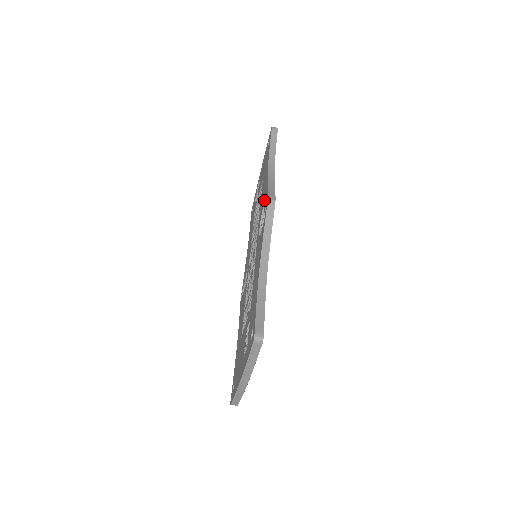
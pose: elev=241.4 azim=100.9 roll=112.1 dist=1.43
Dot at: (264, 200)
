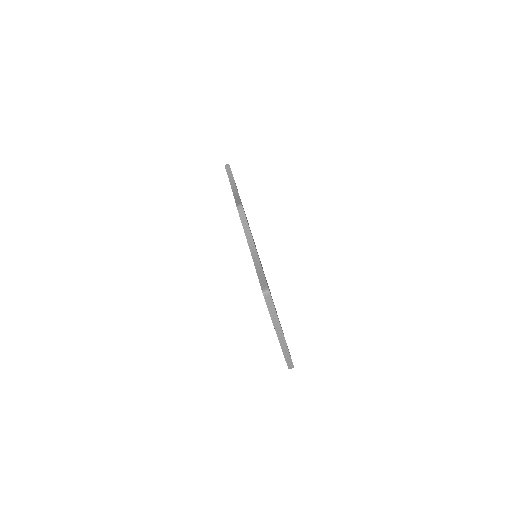
Dot at: occluded
